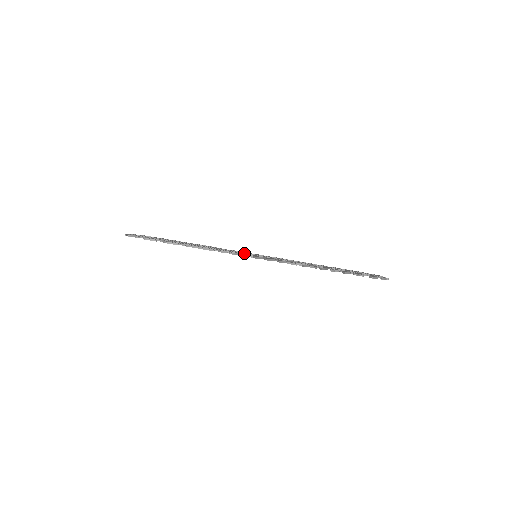
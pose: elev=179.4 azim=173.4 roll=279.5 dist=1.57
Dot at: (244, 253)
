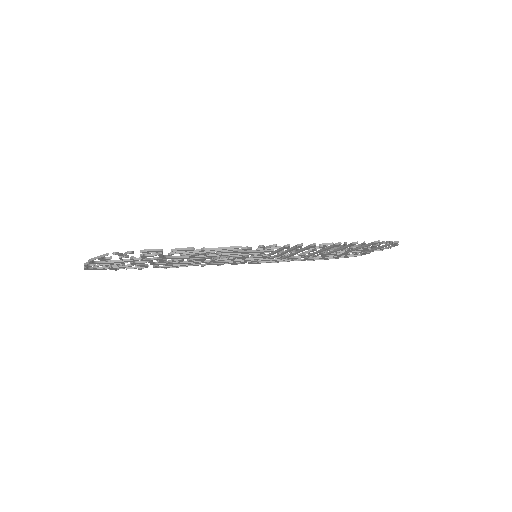
Dot at: occluded
